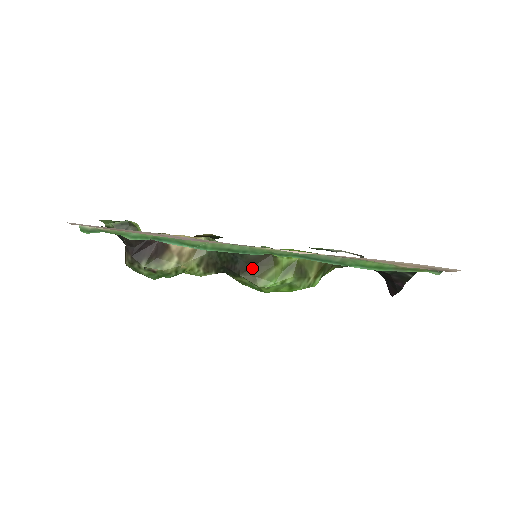
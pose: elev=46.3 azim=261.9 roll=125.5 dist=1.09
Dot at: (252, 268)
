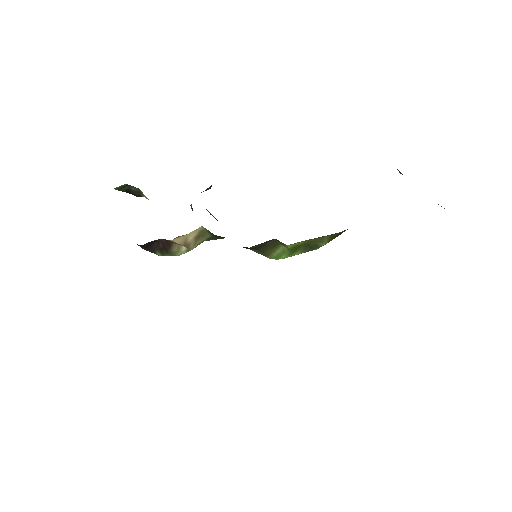
Dot at: (259, 249)
